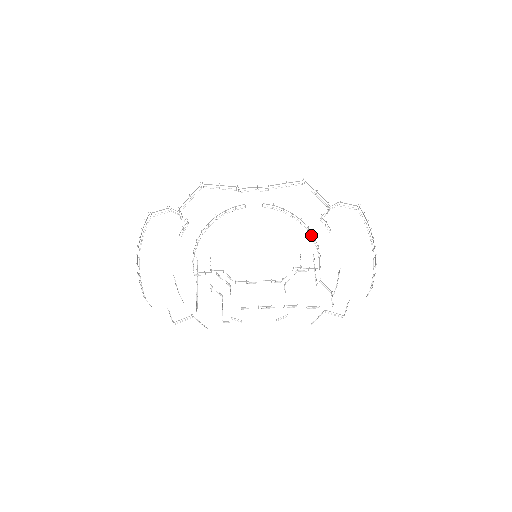
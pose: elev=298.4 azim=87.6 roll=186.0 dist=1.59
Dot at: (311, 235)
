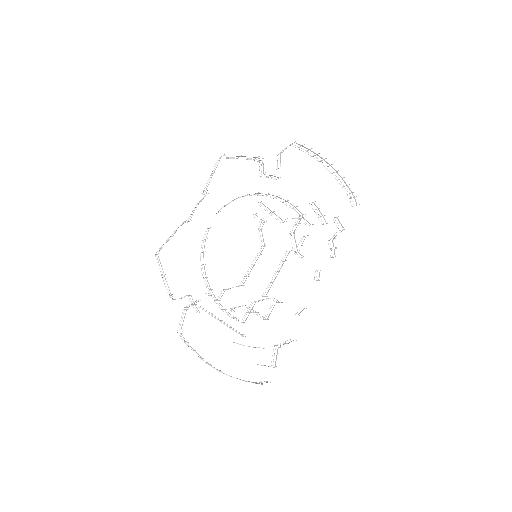
Dot at: occluded
